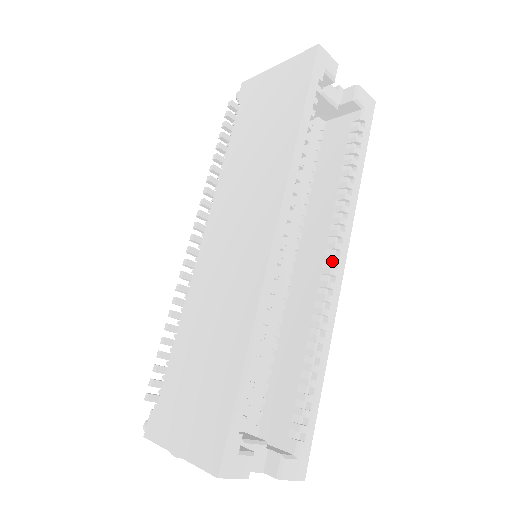
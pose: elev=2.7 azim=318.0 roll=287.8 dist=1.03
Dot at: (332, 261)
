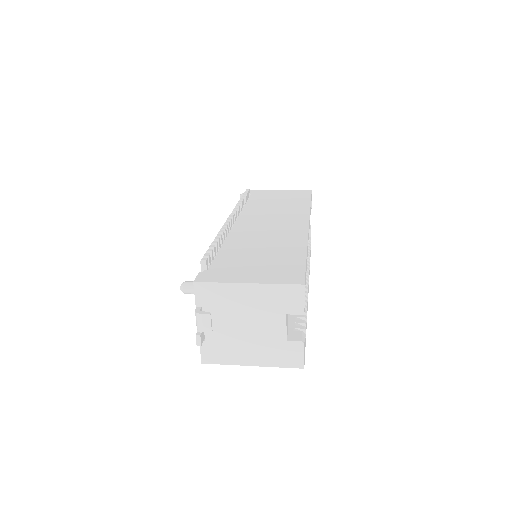
Dot at: (307, 276)
